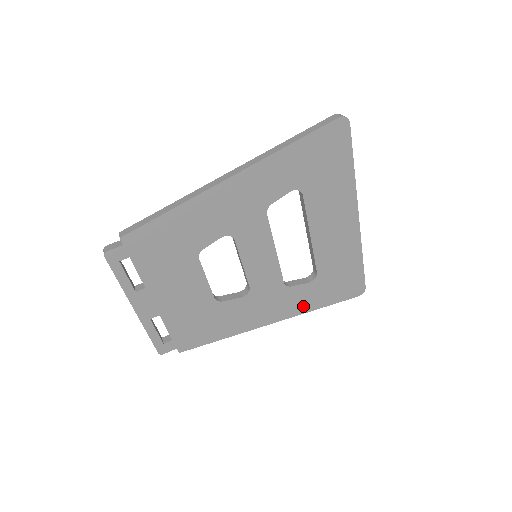
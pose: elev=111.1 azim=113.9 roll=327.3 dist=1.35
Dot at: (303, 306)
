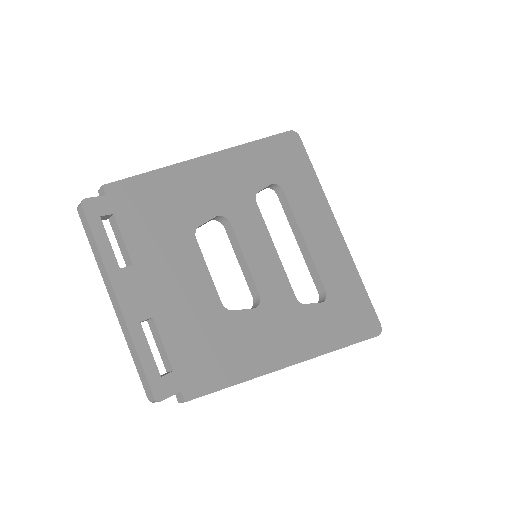
Dot at: (326, 339)
